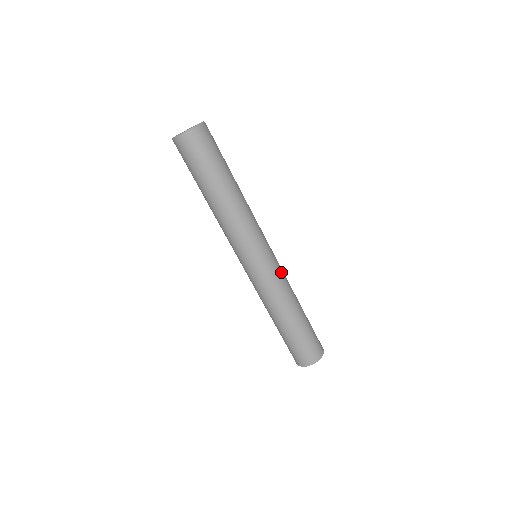
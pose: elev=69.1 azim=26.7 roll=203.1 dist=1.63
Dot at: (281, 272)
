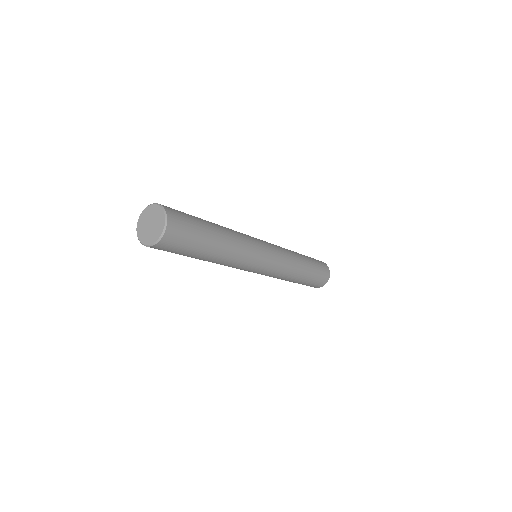
Dot at: (283, 262)
